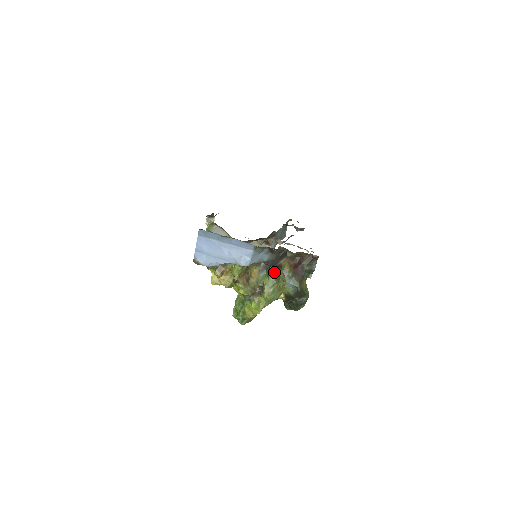
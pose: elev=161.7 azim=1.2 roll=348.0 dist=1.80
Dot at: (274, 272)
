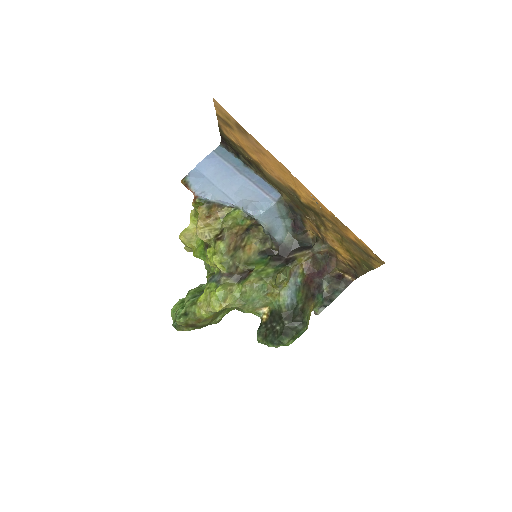
Dot at: (278, 263)
